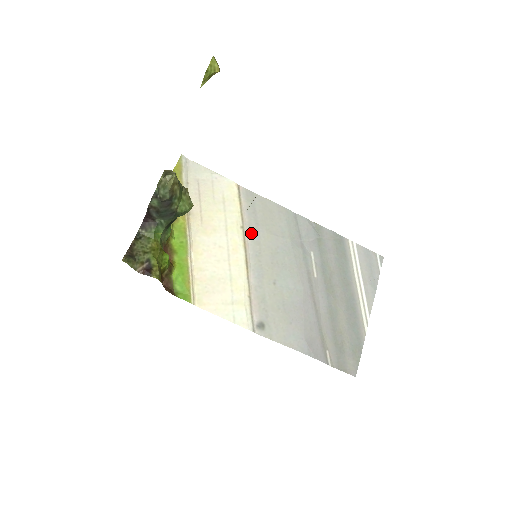
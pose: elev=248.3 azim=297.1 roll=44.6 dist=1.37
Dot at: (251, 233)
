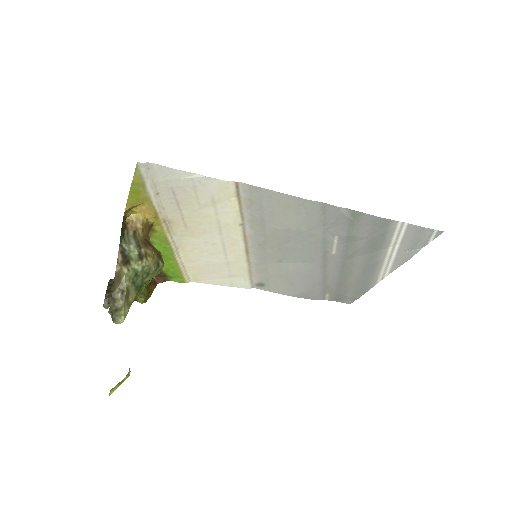
Dot at: (254, 228)
